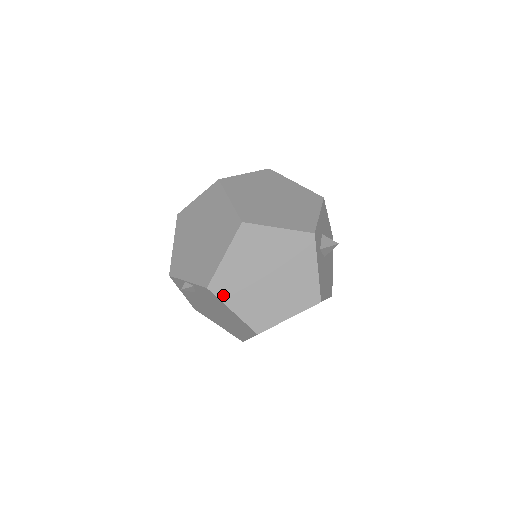
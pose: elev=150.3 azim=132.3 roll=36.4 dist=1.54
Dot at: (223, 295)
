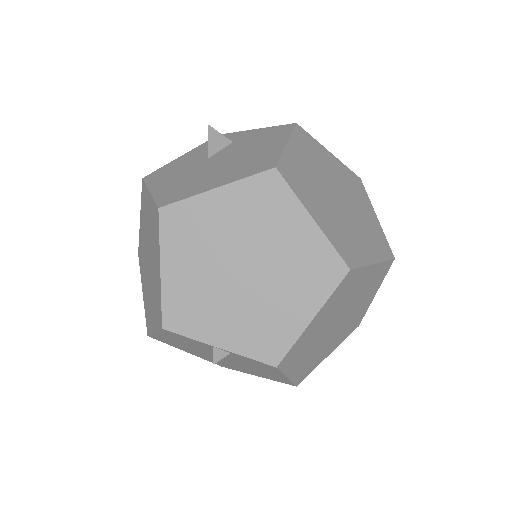
Dot at: (288, 366)
